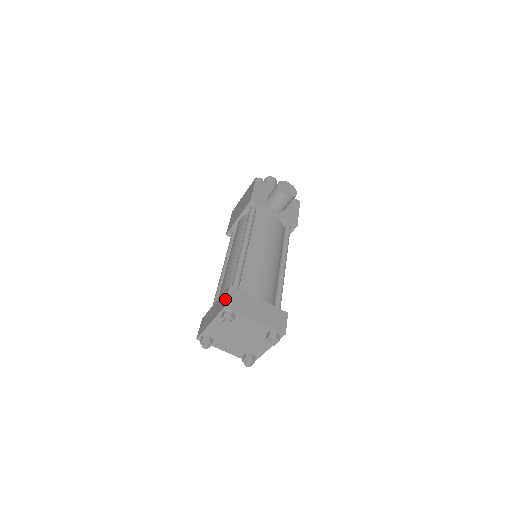
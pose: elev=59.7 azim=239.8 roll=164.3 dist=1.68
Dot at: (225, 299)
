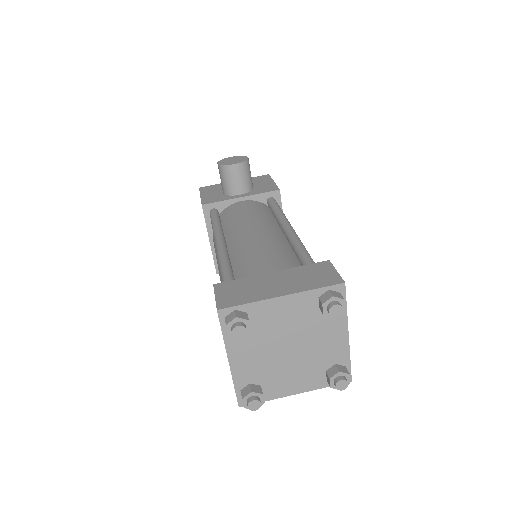
Dot at: occluded
